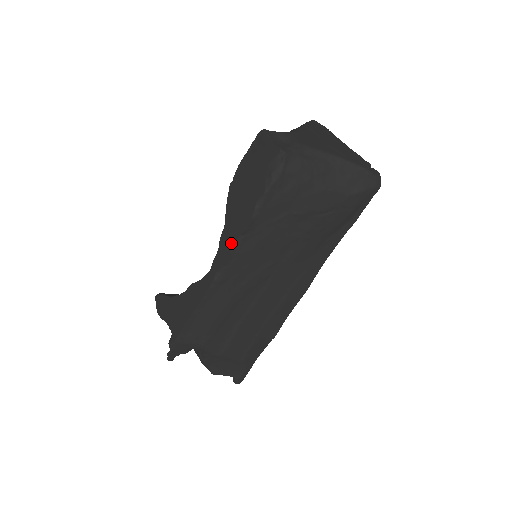
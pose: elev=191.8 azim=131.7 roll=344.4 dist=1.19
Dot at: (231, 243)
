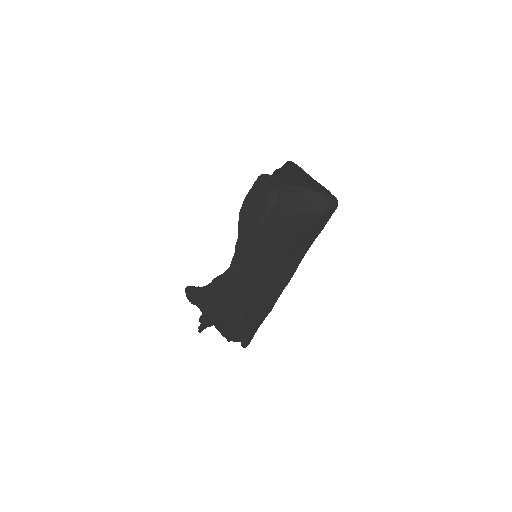
Dot at: (244, 248)
